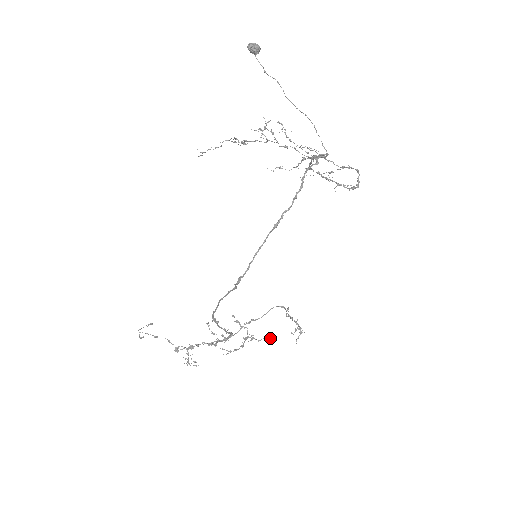
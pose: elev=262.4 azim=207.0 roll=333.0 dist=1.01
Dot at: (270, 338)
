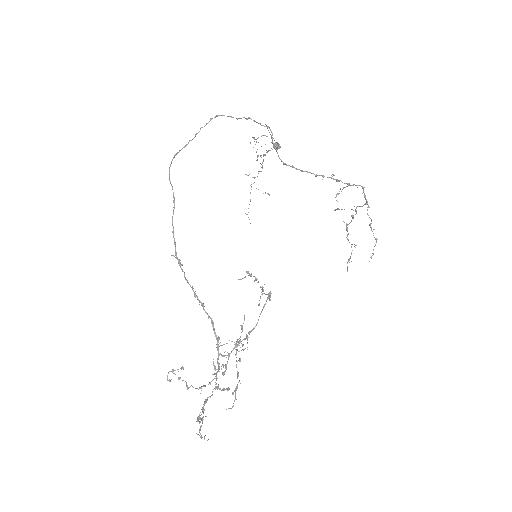
Dot at: (243, 323)
